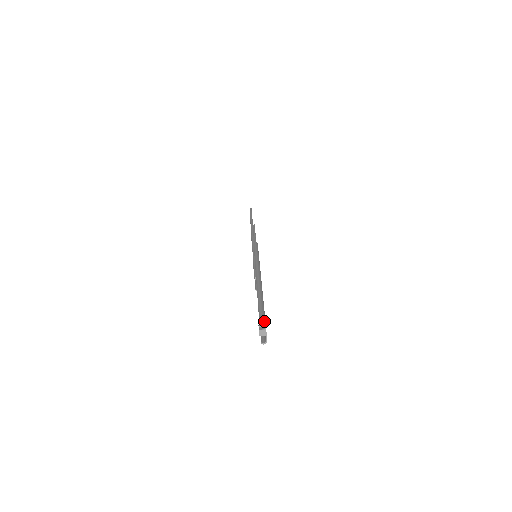
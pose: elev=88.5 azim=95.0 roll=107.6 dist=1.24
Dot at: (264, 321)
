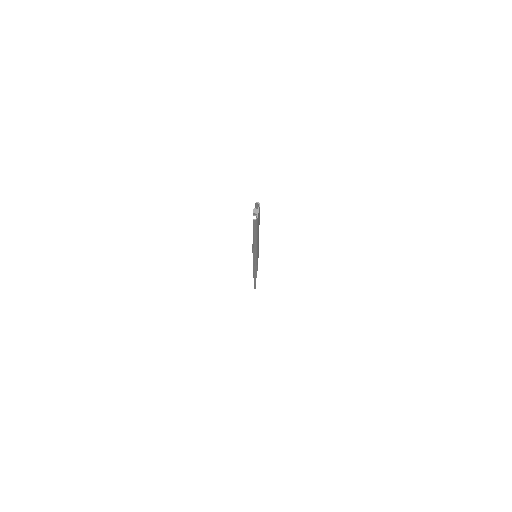
Dot at: (259, 203)
